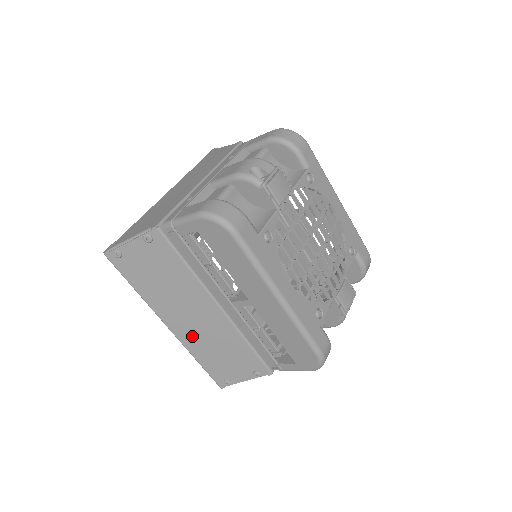
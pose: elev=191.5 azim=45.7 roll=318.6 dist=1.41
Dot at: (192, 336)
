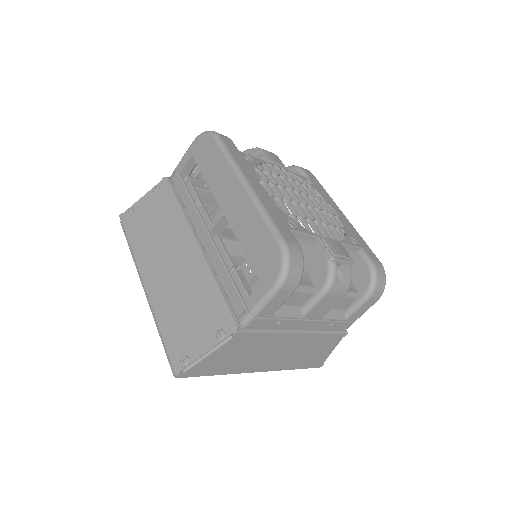
Dot at: (163, 291)
